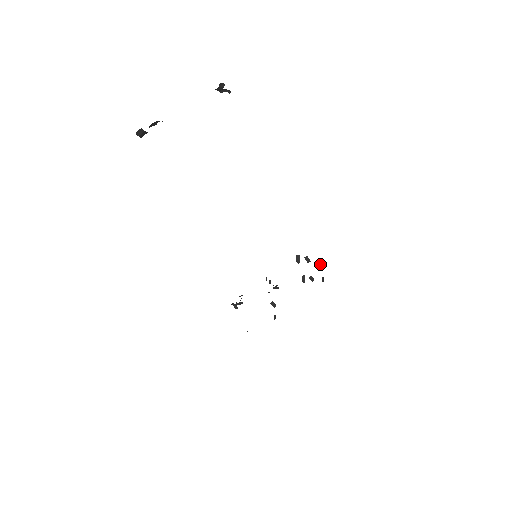
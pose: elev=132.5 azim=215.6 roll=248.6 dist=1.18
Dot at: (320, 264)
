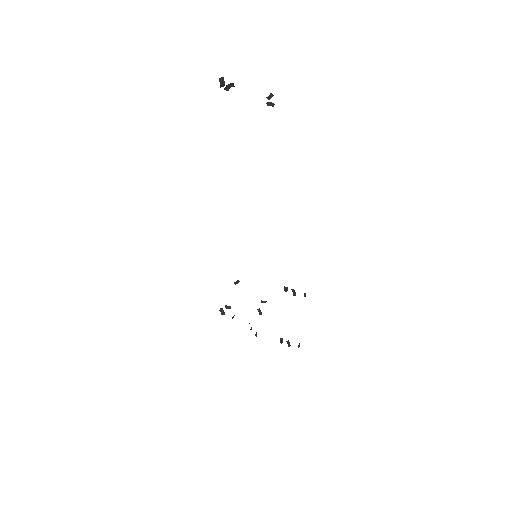
Dot at: occluded
